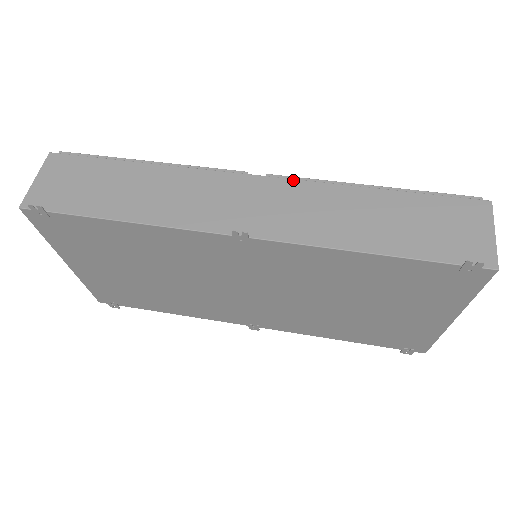
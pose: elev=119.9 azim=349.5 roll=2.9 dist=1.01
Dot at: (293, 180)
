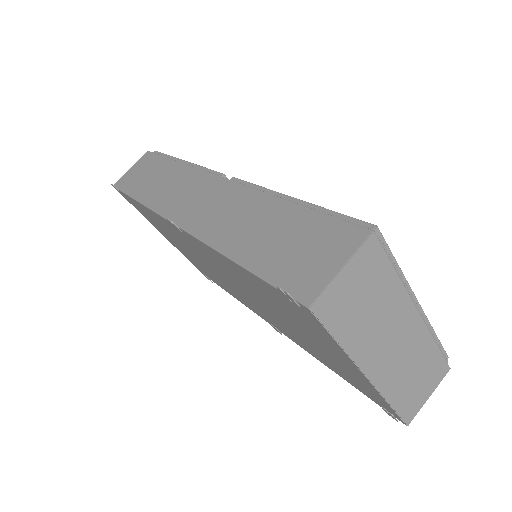
Dot at: (238, 184)
